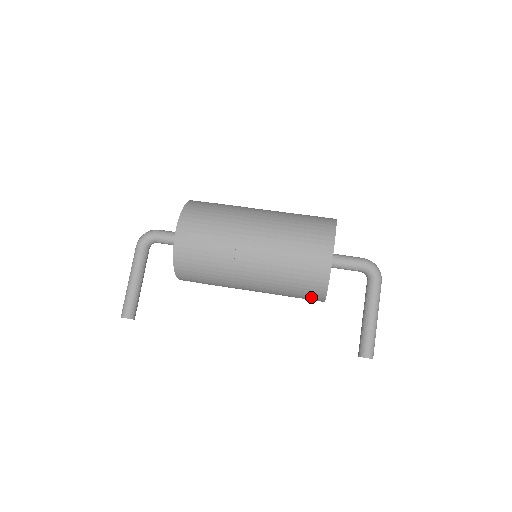
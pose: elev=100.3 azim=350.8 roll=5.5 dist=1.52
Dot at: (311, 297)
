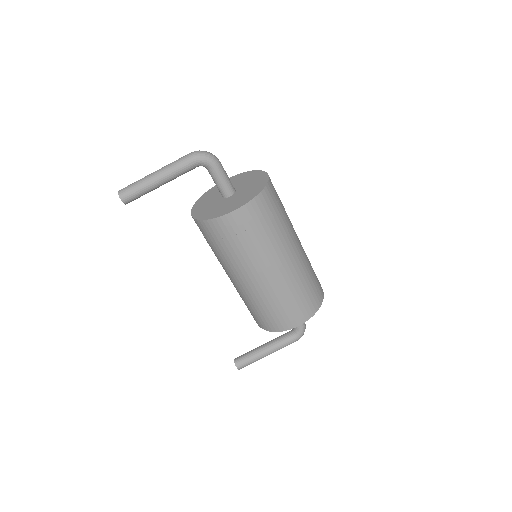
Dot at: (253, 317)
